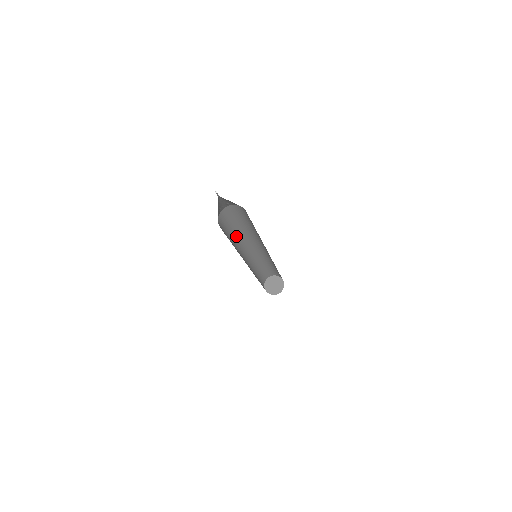
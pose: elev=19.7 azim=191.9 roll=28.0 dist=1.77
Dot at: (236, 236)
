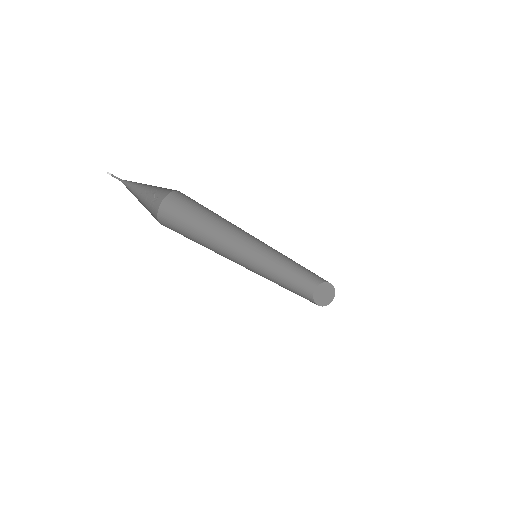
Dot at: (211, 244)
